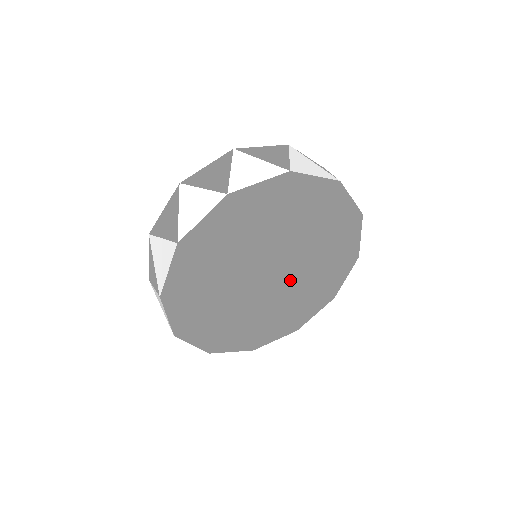
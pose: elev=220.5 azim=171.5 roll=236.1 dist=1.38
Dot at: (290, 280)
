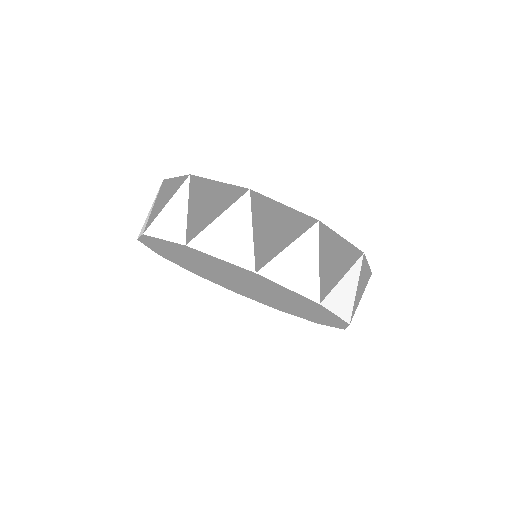
Dot at: (284, 293)
